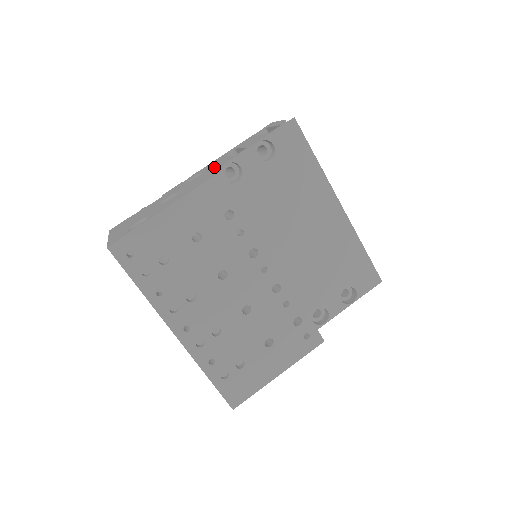
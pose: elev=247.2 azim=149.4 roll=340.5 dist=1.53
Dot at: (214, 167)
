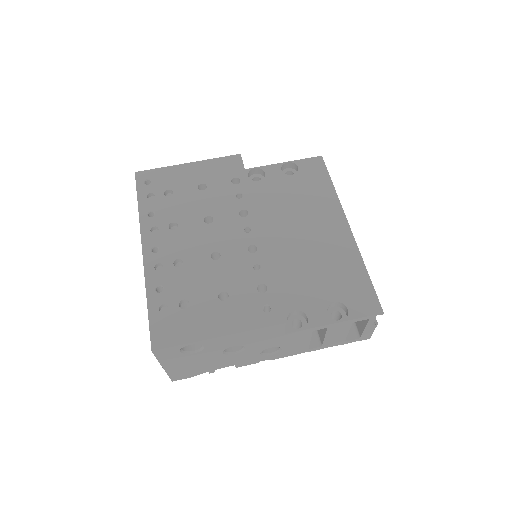
Dot at: occluded
